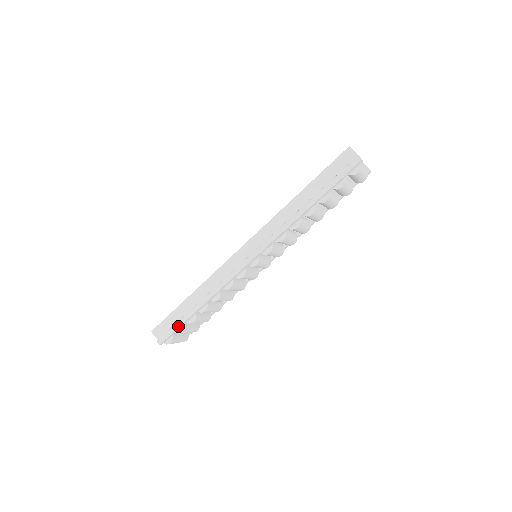
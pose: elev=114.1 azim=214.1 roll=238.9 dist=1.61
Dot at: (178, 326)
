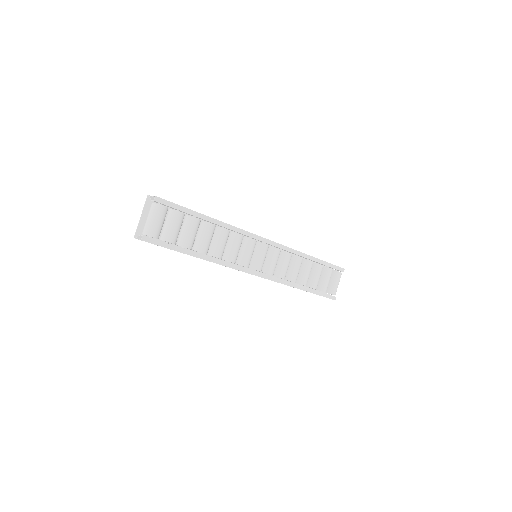
Dot at: (184, 207)
